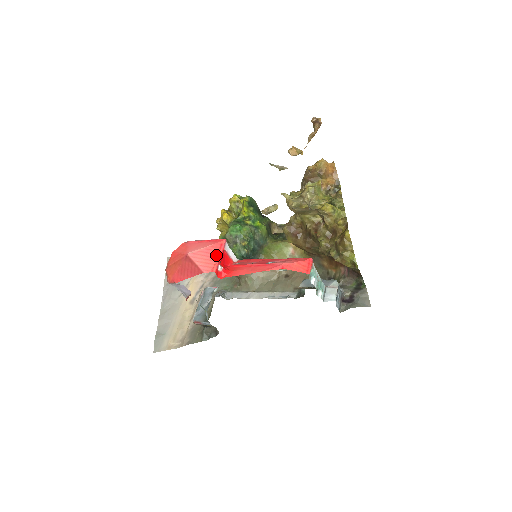
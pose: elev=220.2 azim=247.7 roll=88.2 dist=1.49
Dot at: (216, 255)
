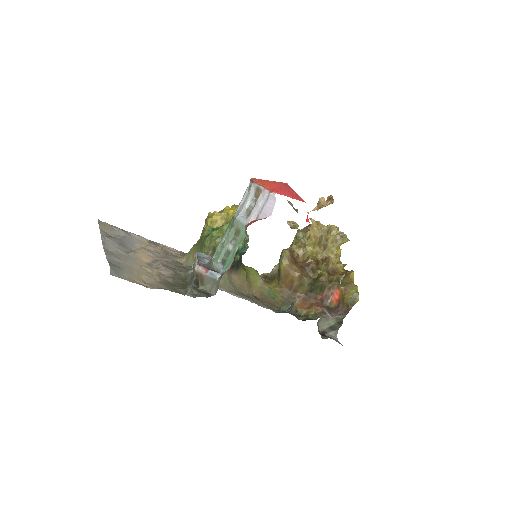
Dot at: occluded
